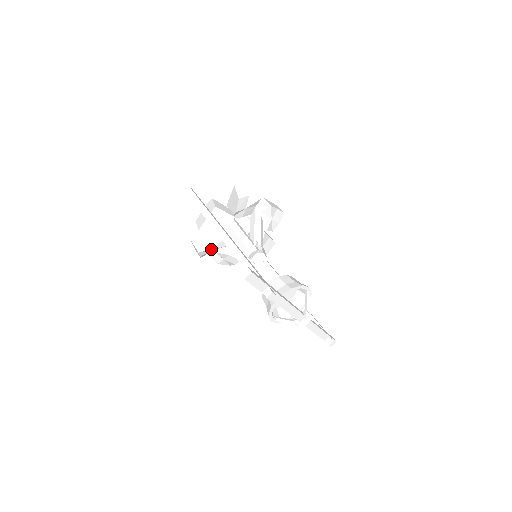
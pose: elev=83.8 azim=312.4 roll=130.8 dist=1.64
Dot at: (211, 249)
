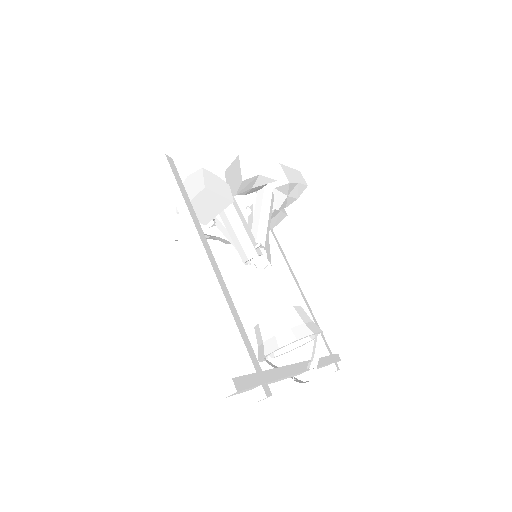
Dot at: occluded
